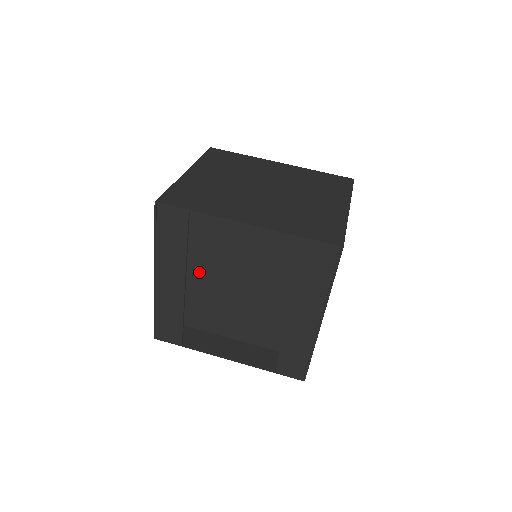
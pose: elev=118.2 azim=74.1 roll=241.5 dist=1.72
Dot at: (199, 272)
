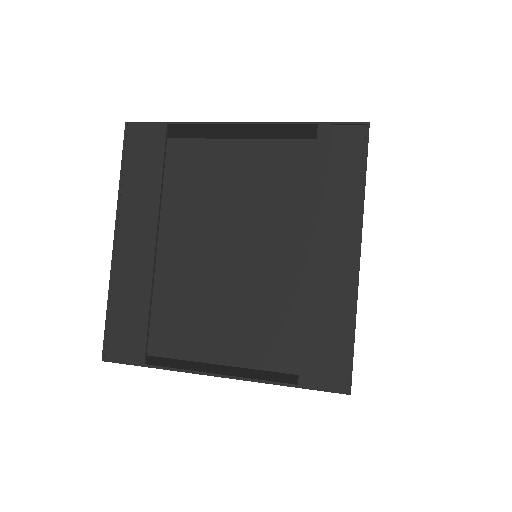
Dot at: (178, 250)
